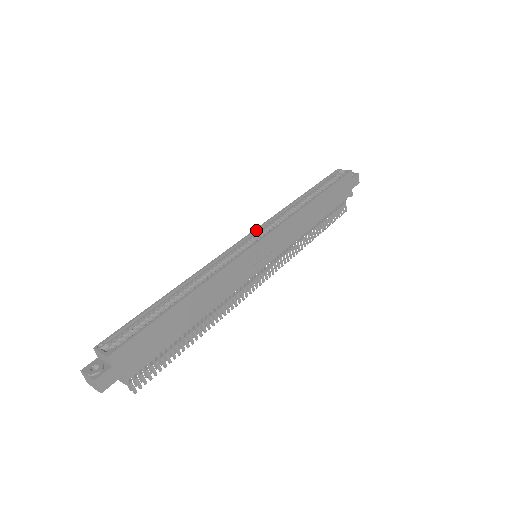
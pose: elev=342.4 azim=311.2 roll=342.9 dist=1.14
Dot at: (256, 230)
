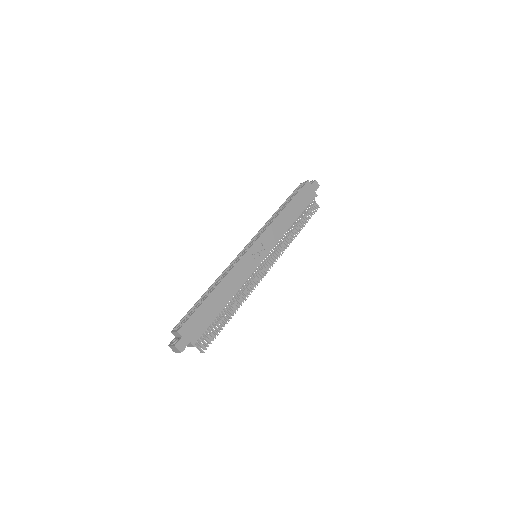
Dot at: (251, 241)
